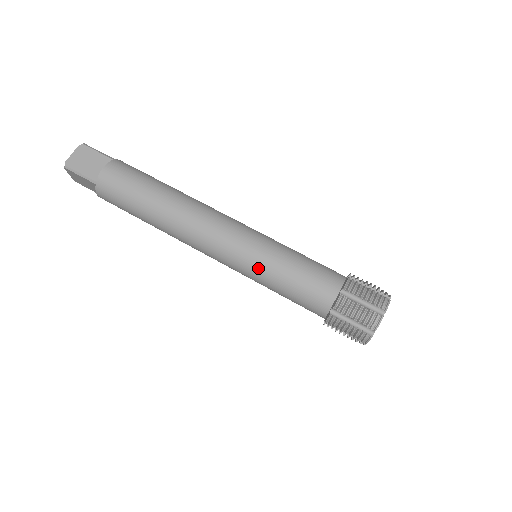
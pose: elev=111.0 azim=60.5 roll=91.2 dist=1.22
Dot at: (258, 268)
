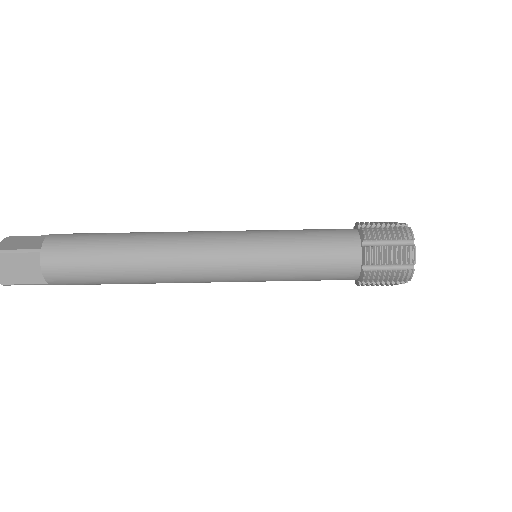
Dot at: (269, 245)
